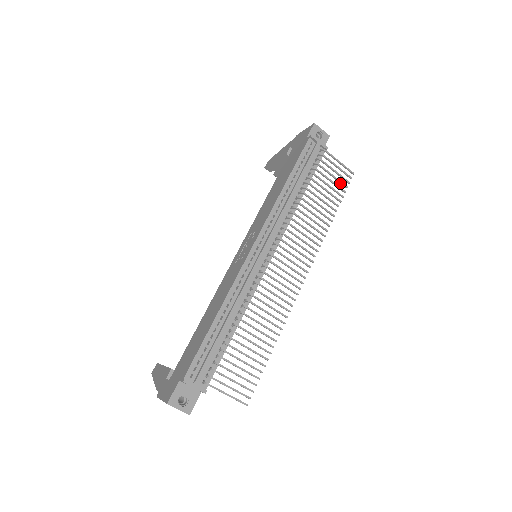
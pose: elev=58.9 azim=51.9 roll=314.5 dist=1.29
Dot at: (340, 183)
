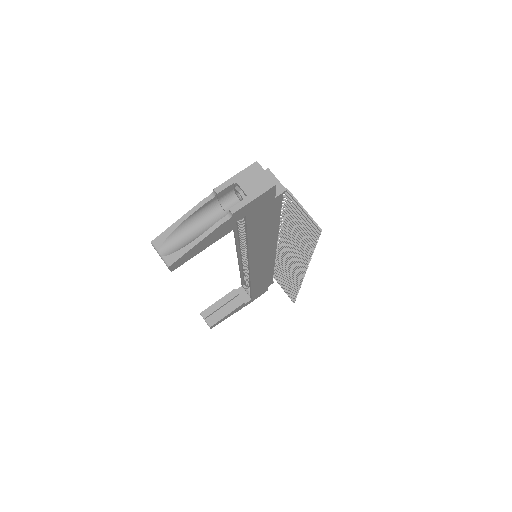
Dot at: (290, 294)
